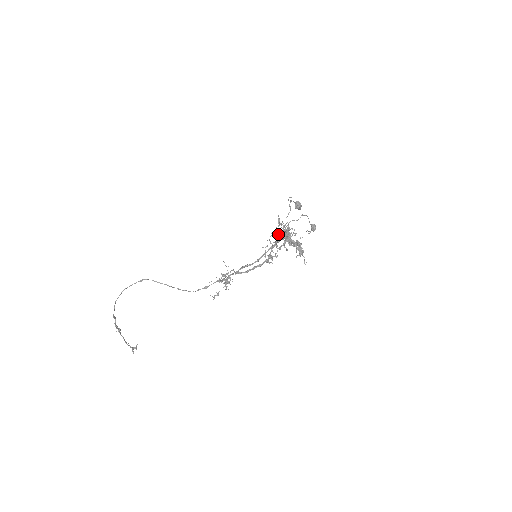
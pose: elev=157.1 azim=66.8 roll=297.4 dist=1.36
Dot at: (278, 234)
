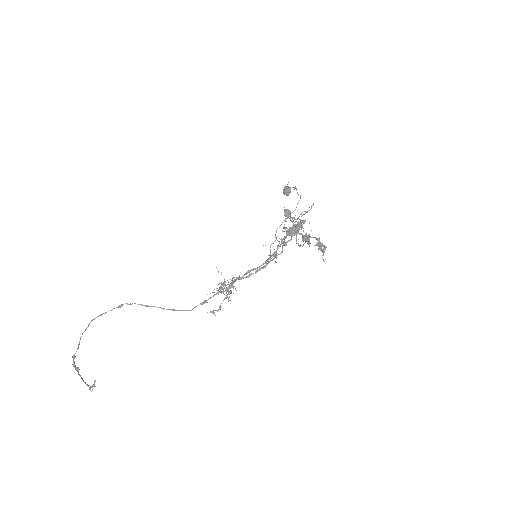
Dot at: (294, 229)
